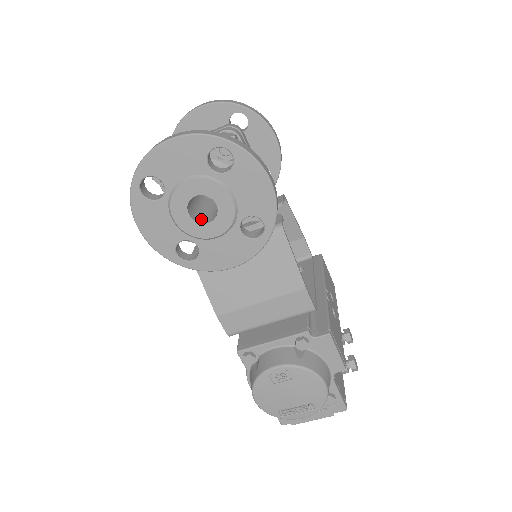
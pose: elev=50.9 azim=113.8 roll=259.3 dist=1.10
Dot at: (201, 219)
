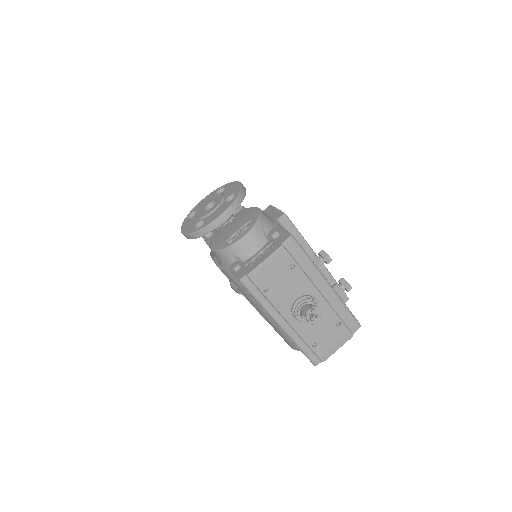
Dot at: occluded
